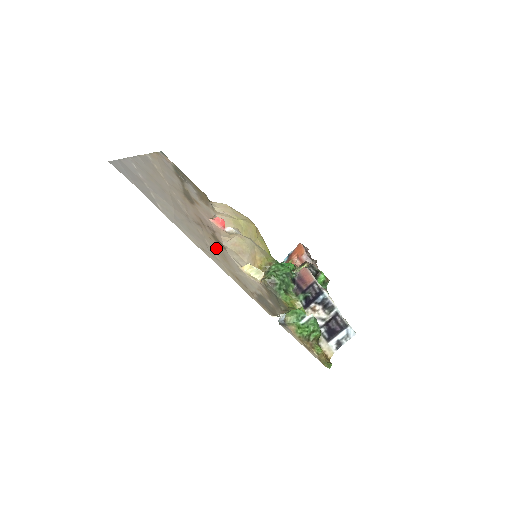
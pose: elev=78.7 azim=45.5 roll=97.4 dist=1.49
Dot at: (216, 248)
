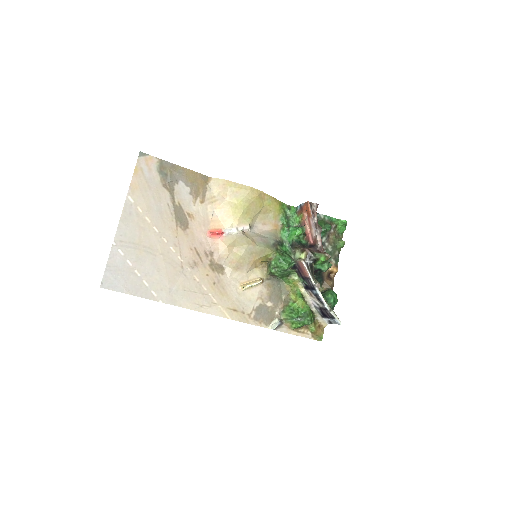
Dot at: (214, 285)
